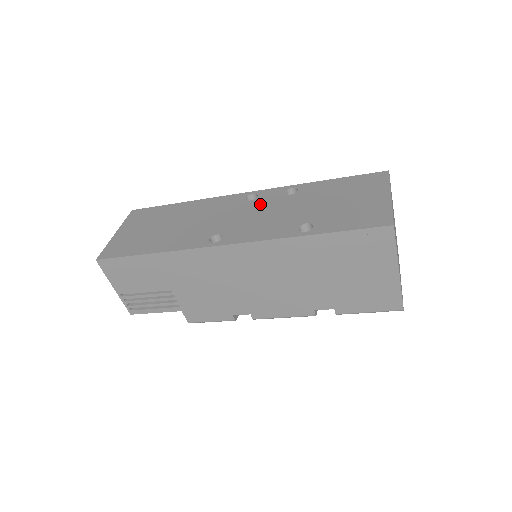
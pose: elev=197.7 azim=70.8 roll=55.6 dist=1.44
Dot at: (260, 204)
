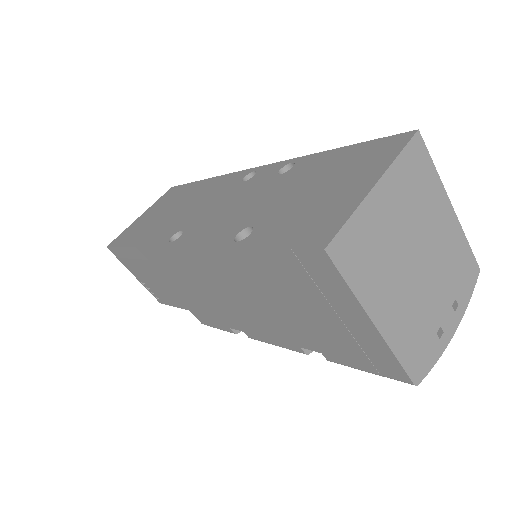
Dot at: (245, 188)
